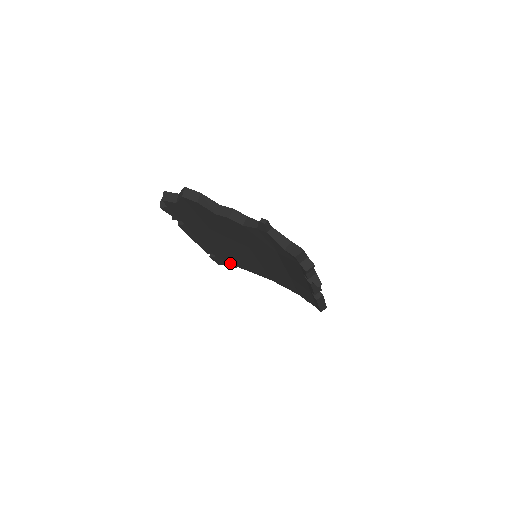
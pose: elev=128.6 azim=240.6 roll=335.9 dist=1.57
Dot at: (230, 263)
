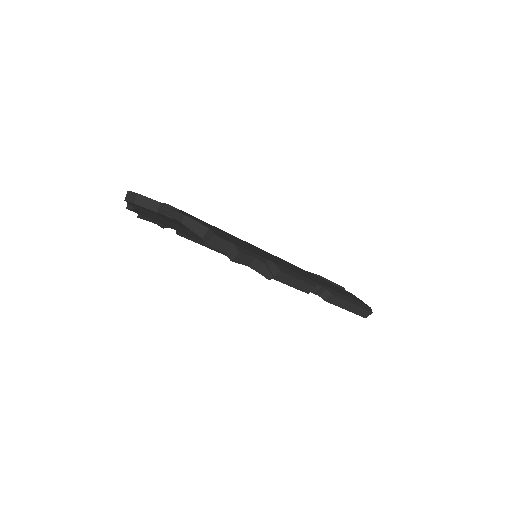
Dot at: occluded
